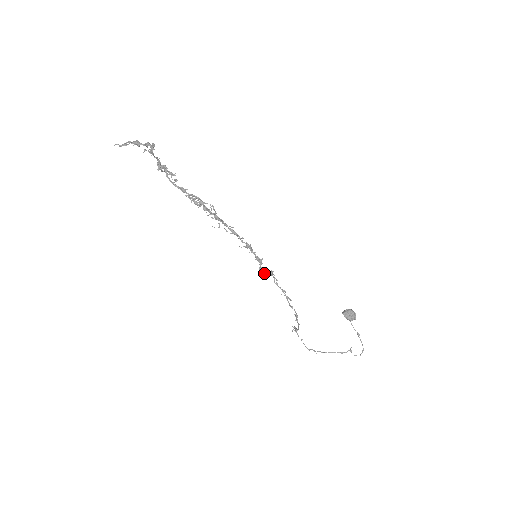
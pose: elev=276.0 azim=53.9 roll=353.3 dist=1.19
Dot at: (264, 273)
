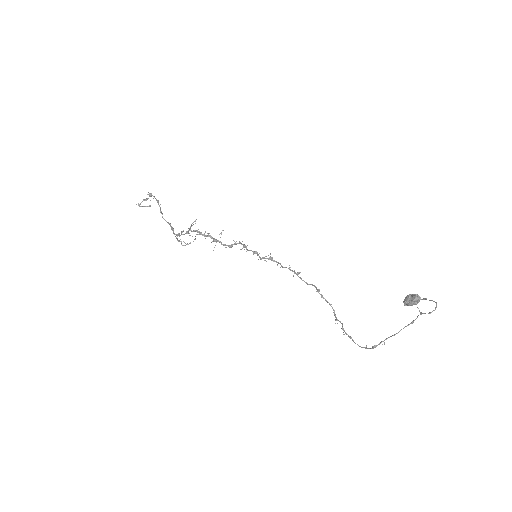
Dot at: (262, 258)
